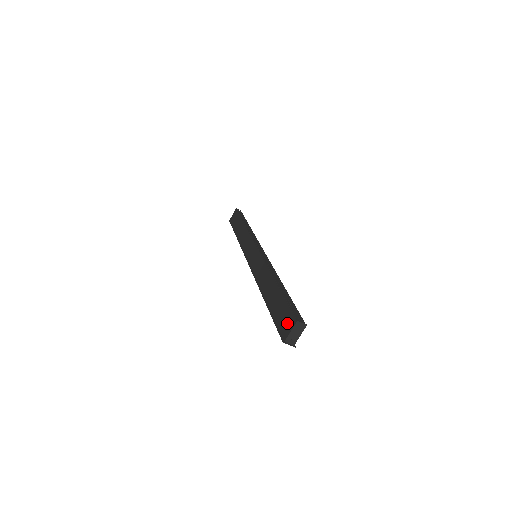
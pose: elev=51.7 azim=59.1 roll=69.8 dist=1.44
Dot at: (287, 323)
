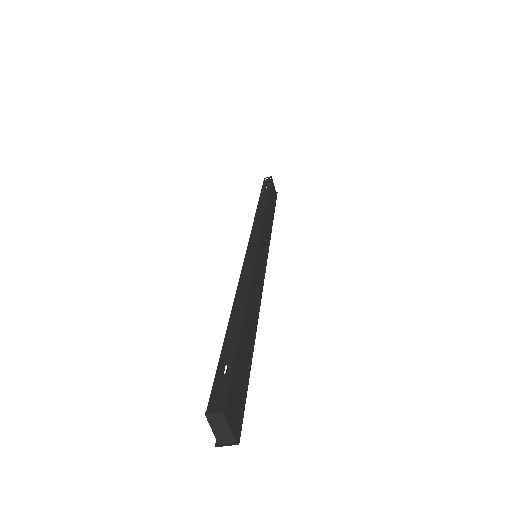
Dot at: occluded
